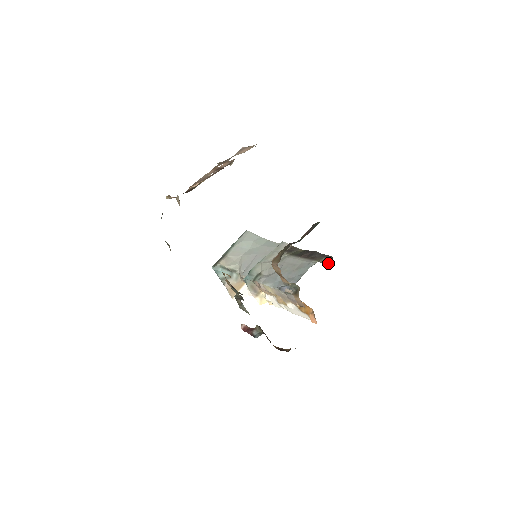
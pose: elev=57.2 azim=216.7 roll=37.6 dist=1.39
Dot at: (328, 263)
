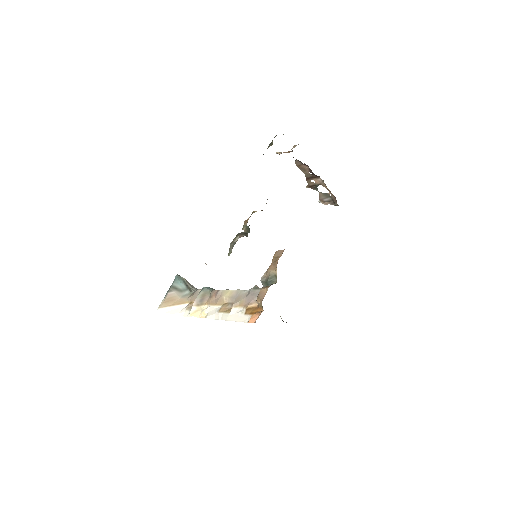
Dot at: occluded
